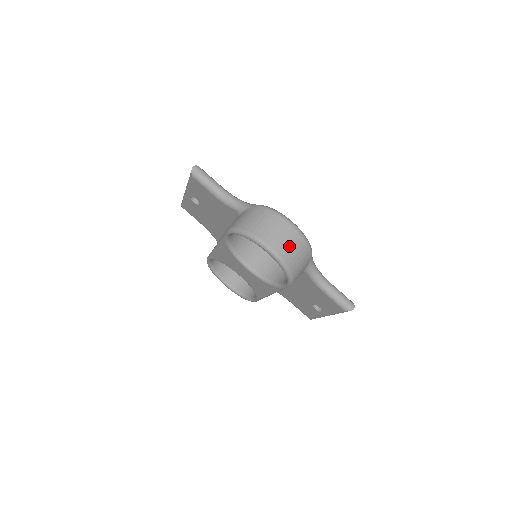
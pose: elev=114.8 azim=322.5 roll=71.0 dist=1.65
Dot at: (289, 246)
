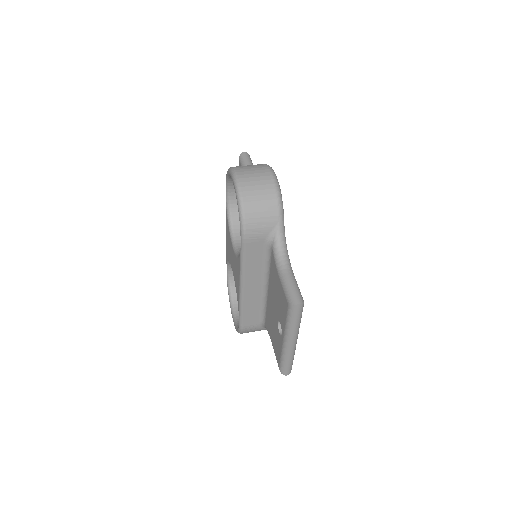
Dot at: (255, 183)
